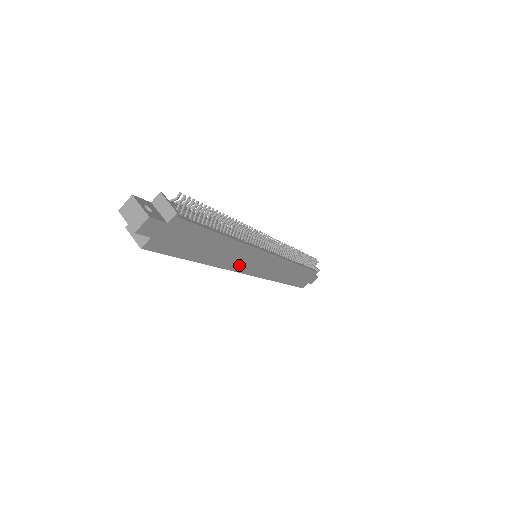
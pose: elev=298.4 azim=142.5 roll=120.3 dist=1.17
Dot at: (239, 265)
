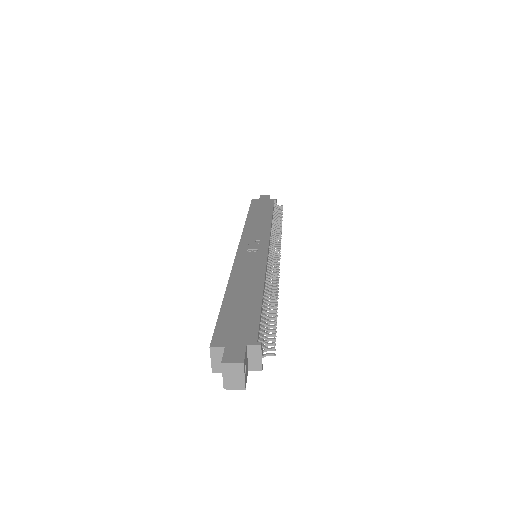
Dot at: occluded
